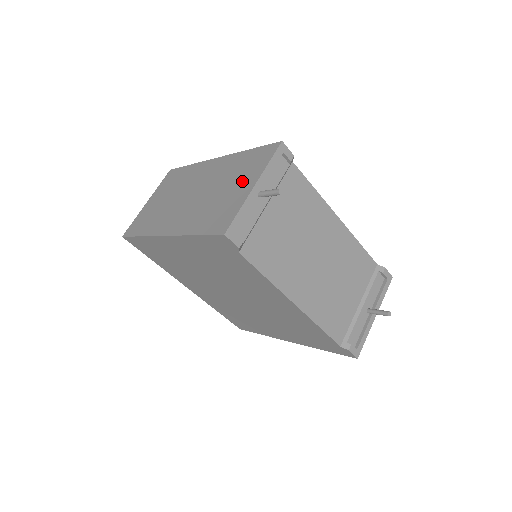
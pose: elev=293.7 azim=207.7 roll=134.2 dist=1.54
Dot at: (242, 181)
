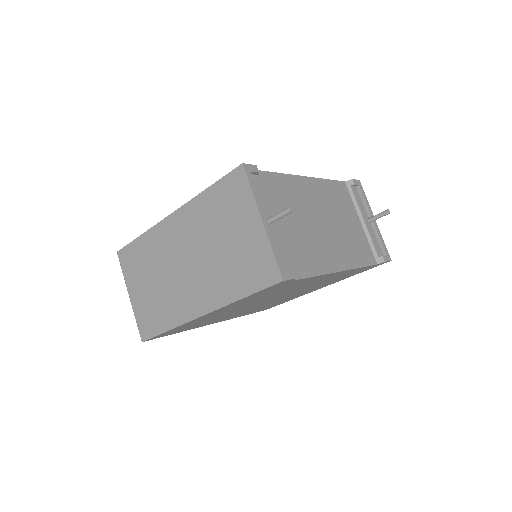
Dot at: (240, 223)
